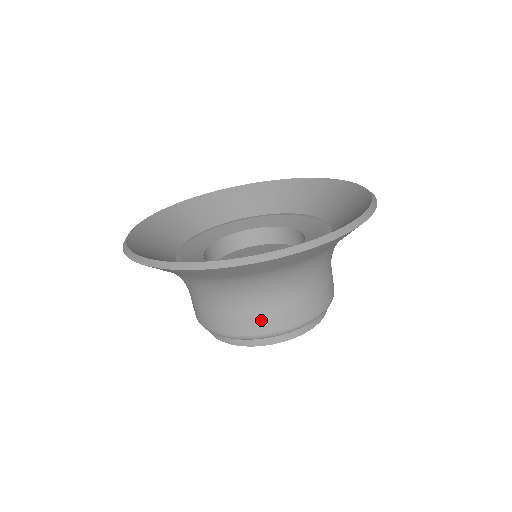
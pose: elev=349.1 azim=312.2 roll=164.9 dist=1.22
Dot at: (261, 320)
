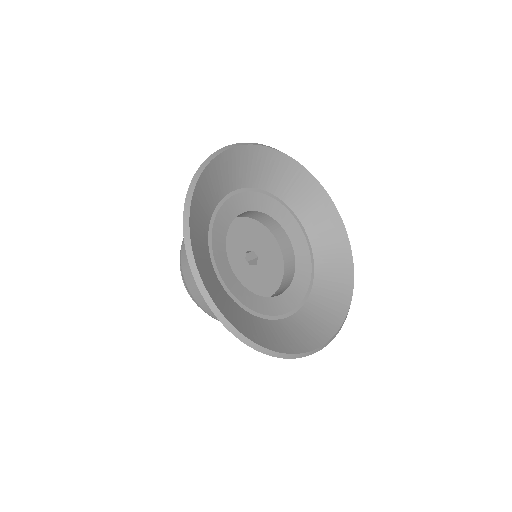
Dot at: (193, 280)
